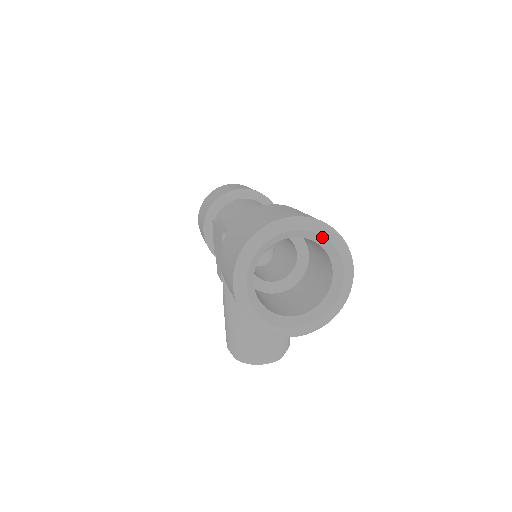
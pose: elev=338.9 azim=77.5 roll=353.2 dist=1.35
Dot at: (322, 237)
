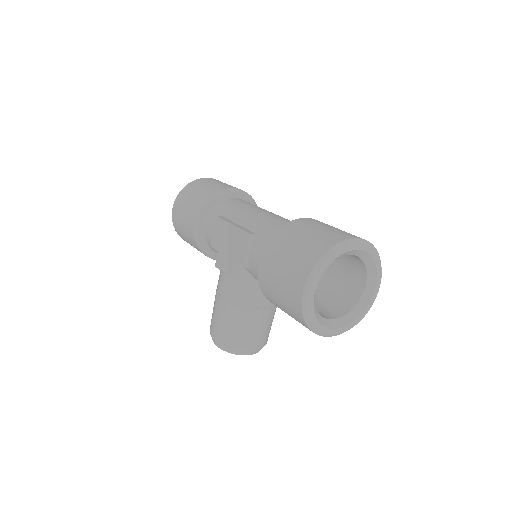
Dot at: (371, 257)
